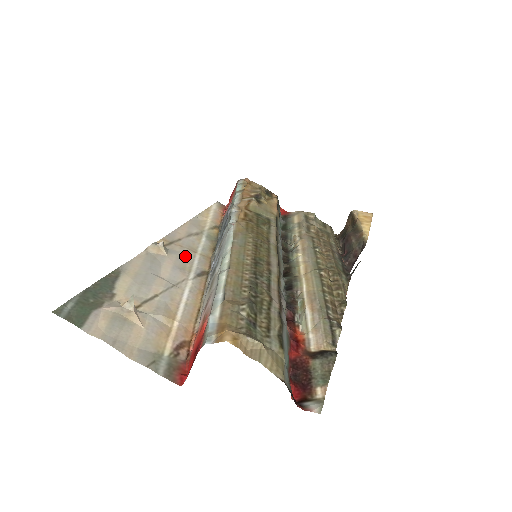
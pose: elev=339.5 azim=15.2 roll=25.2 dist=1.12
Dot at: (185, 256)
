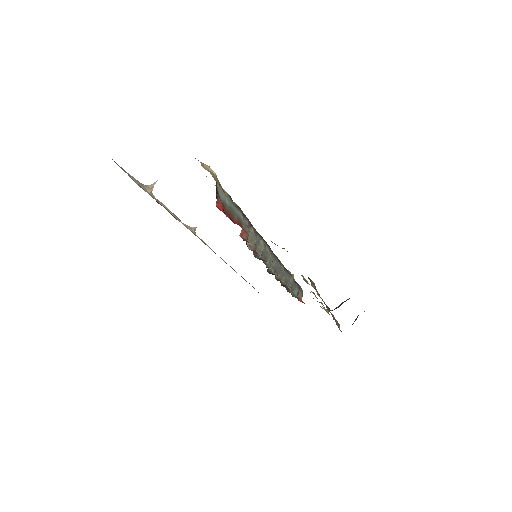
Dot at: occluded
